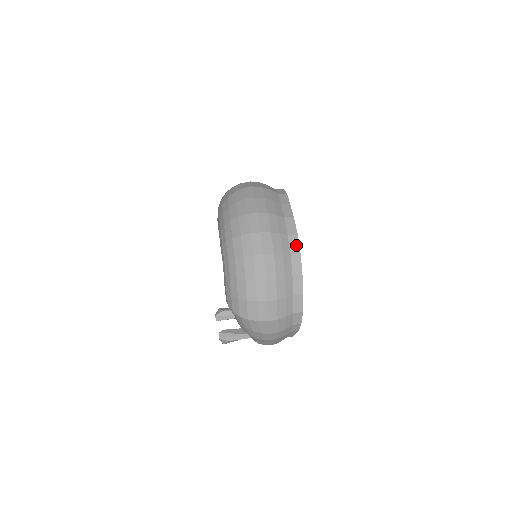
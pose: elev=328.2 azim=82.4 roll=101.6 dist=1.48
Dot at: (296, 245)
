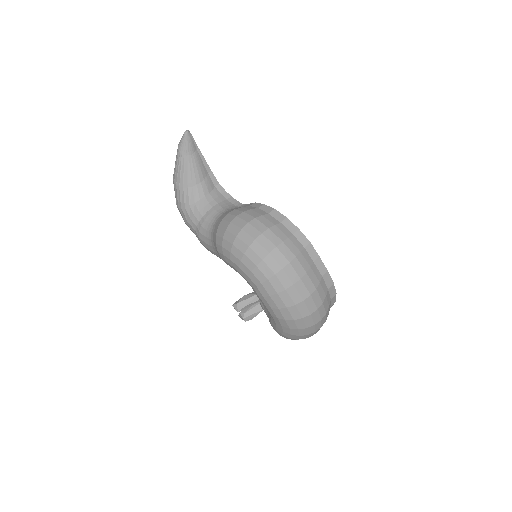
Dot at: (334, 291)
